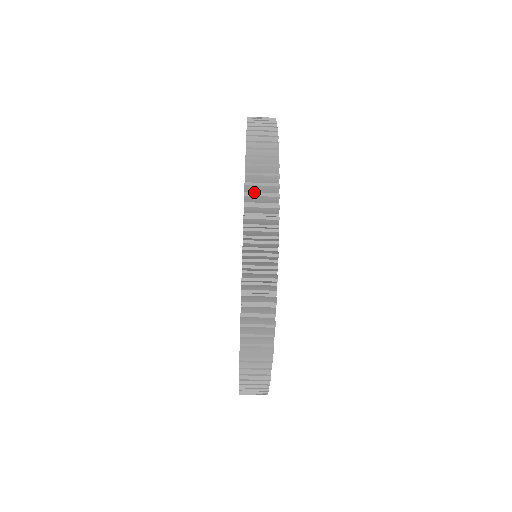
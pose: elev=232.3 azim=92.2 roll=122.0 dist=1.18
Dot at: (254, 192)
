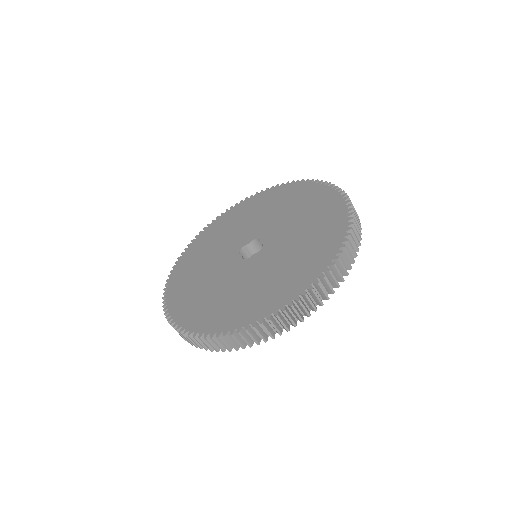
Dot at: (290, 309)
